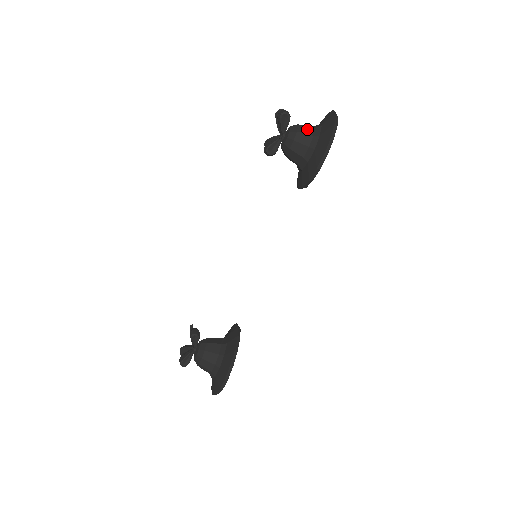
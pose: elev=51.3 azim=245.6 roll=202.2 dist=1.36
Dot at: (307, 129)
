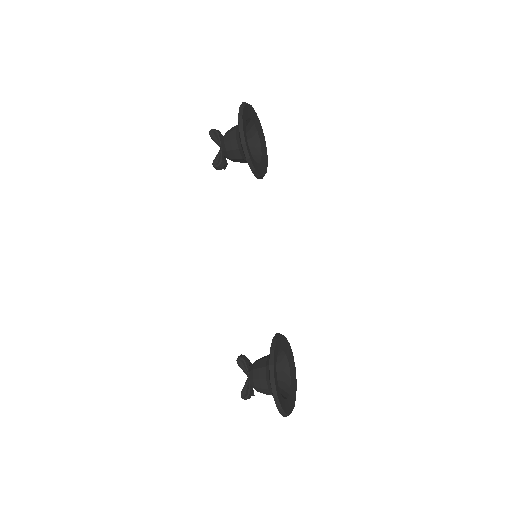
Dot at: (232, 129)
